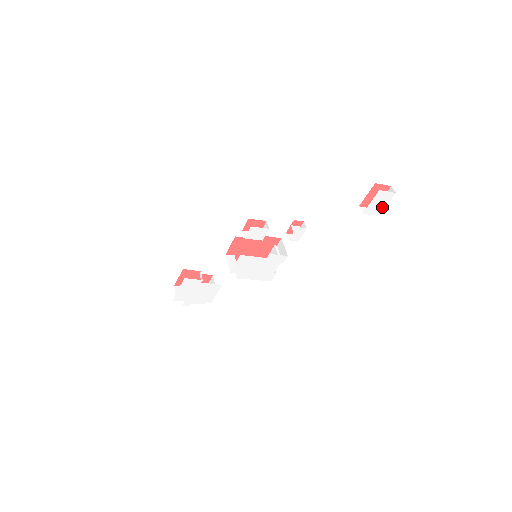
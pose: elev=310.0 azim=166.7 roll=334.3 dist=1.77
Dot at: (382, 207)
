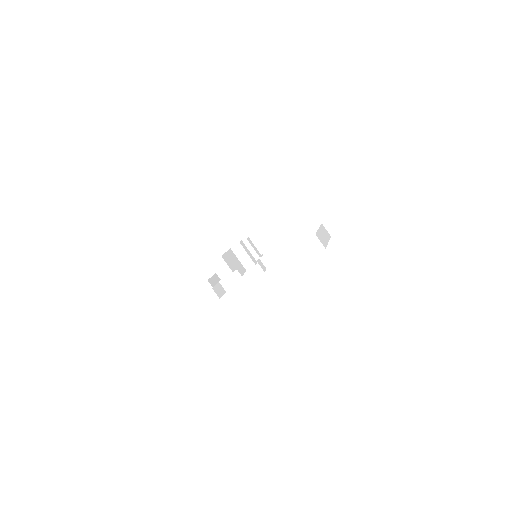
Dot at: occluded
